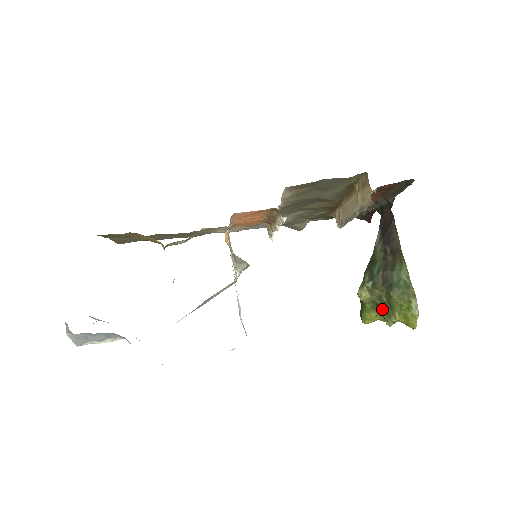
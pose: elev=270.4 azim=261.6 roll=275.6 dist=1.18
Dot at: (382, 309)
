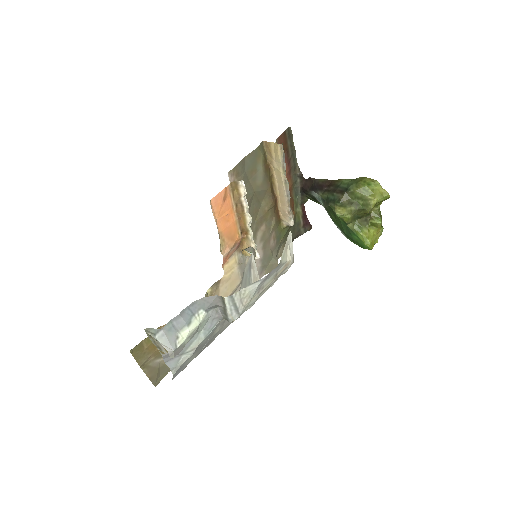
Dot at: (361, 210)
